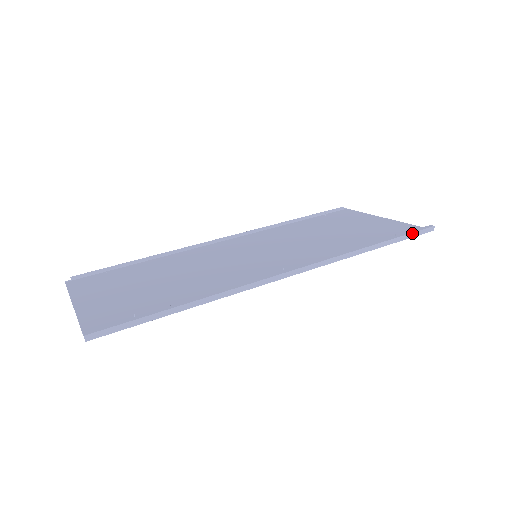
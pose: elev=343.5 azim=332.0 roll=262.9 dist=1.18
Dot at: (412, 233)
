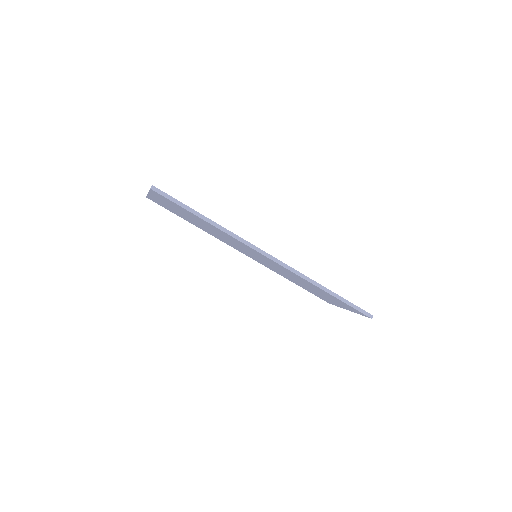
Dot at: (356, 306)
